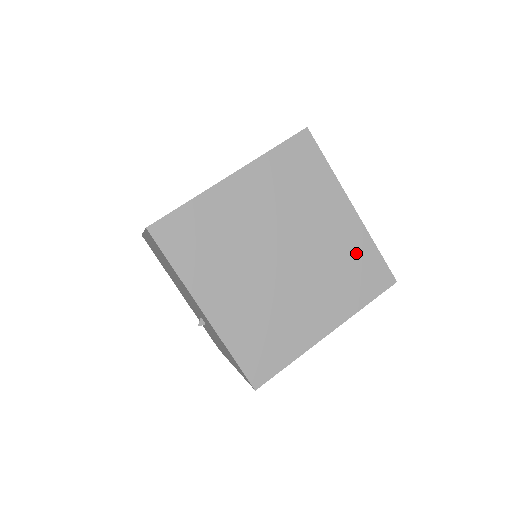
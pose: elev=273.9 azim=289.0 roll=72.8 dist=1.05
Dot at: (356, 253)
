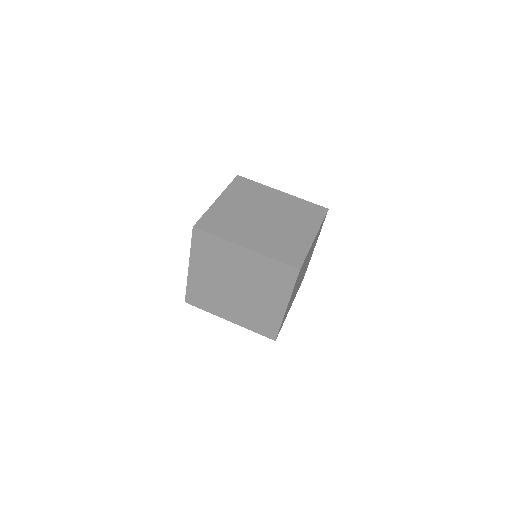
Dot at: (296, 245)
